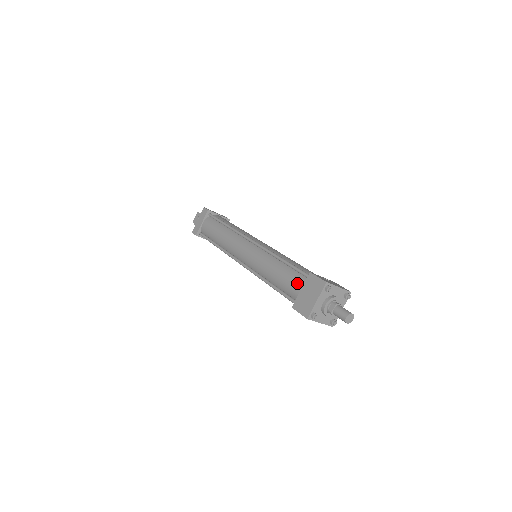
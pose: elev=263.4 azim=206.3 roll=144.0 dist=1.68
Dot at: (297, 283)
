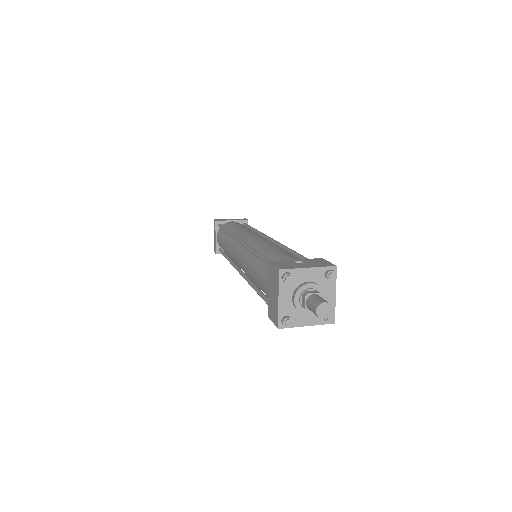
Dot at: (265, 281)
